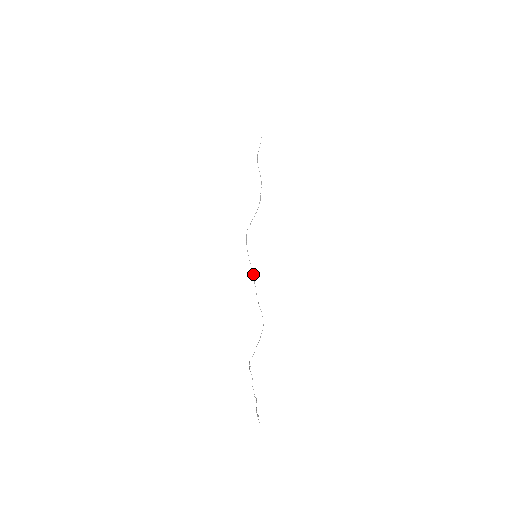
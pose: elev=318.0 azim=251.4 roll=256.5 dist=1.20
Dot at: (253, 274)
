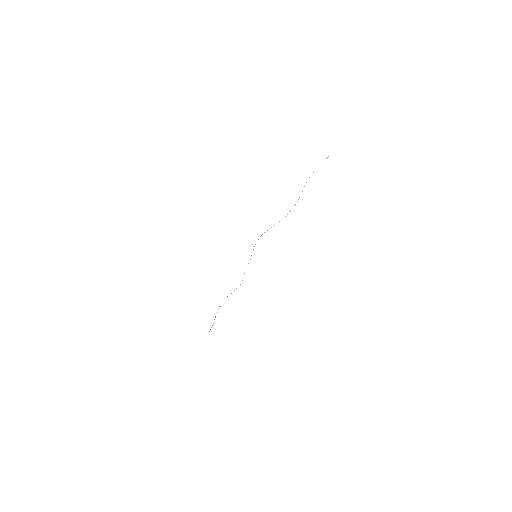
Dot at: occluded
